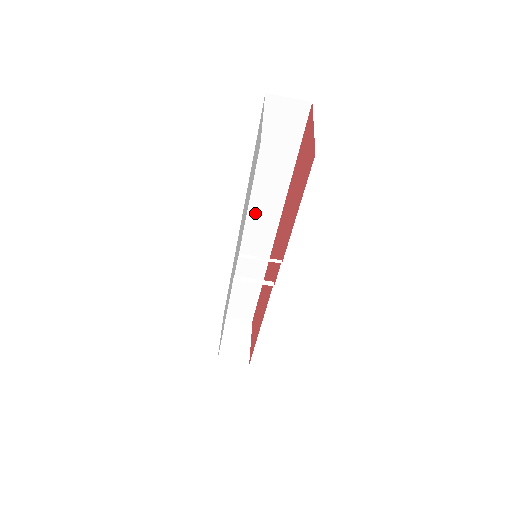
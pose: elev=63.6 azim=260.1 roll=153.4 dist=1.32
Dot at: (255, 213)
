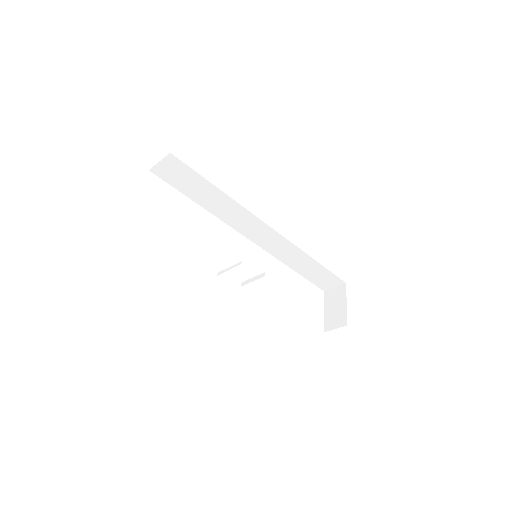
Dot at: (240, 225)
